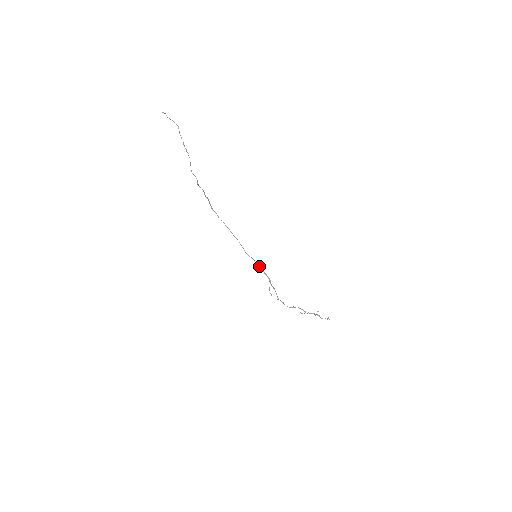
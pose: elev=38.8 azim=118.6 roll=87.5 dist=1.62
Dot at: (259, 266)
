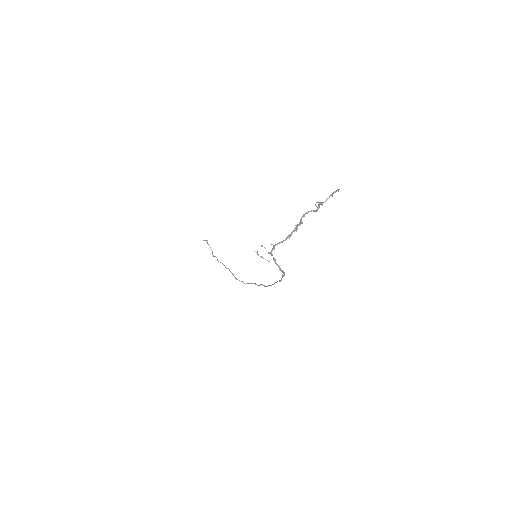
Dot at: (279, 281)
